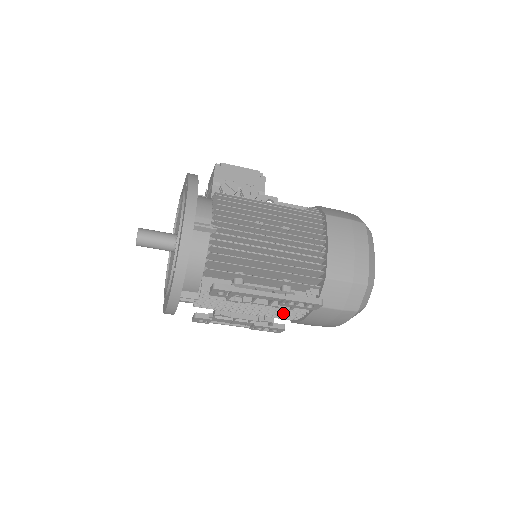
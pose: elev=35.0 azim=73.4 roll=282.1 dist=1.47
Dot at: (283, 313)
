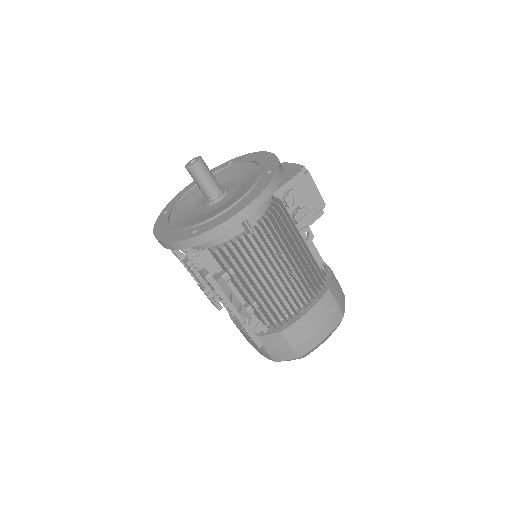
Dot at: occluded
